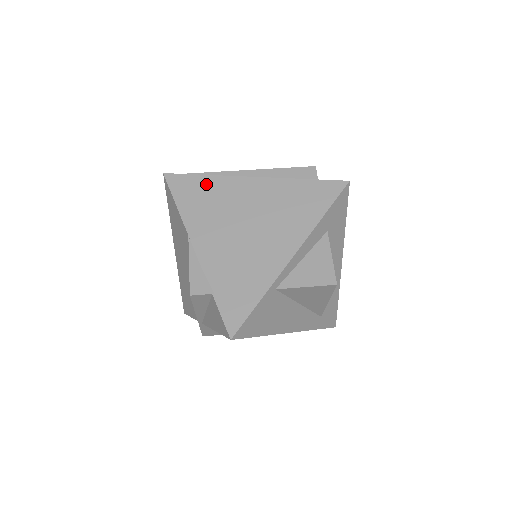
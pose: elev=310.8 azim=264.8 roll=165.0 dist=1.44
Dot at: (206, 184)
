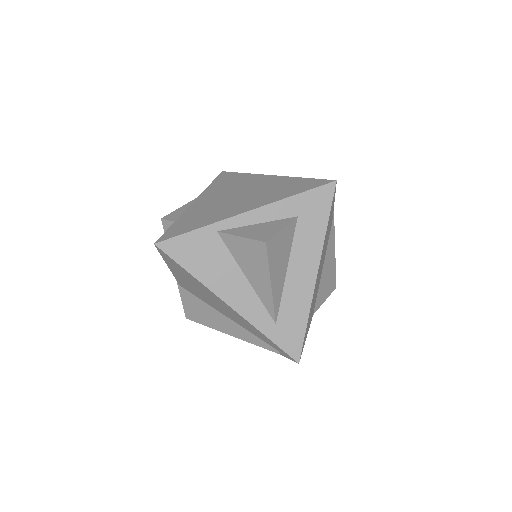
Dot at: (239, 176)
